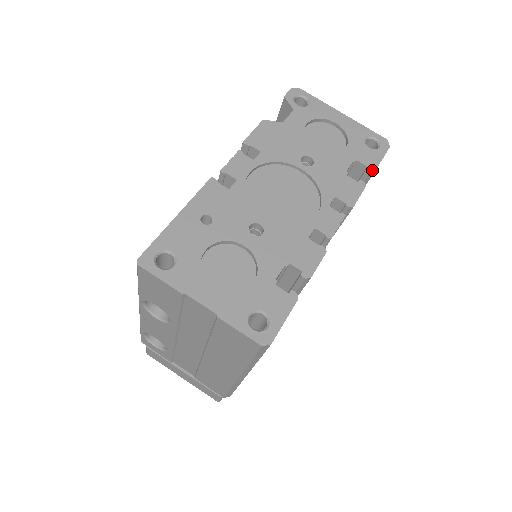
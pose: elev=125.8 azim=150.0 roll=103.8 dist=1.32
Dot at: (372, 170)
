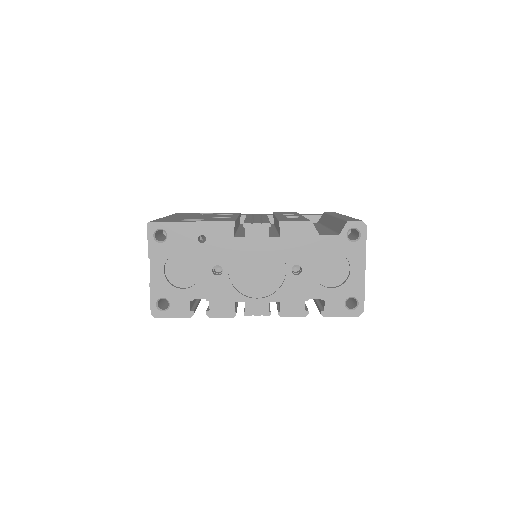
Dot at: (324, 315)
